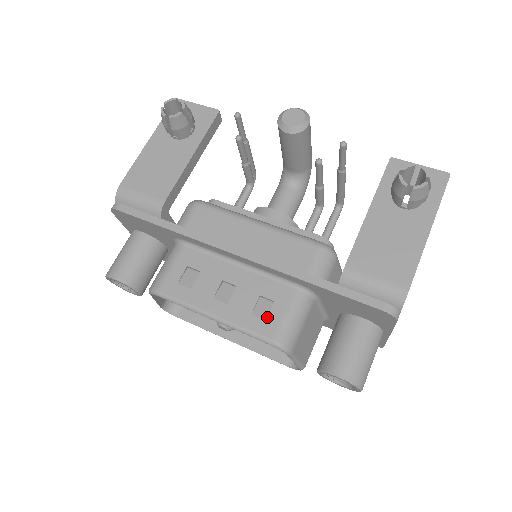
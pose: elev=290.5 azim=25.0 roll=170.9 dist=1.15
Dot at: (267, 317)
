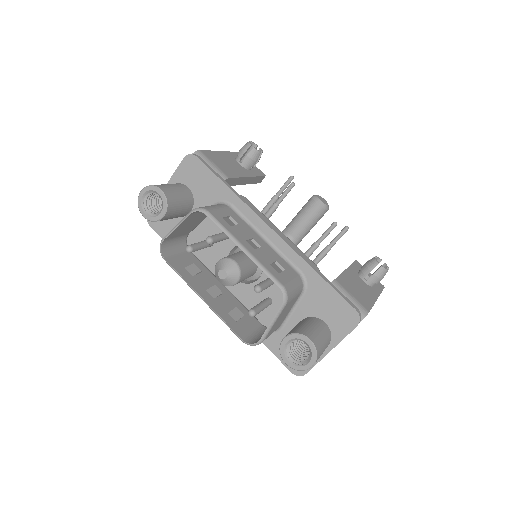
Dot at: (280, 273)
